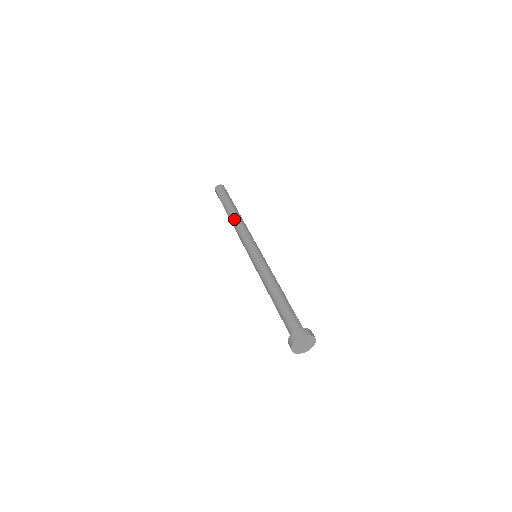
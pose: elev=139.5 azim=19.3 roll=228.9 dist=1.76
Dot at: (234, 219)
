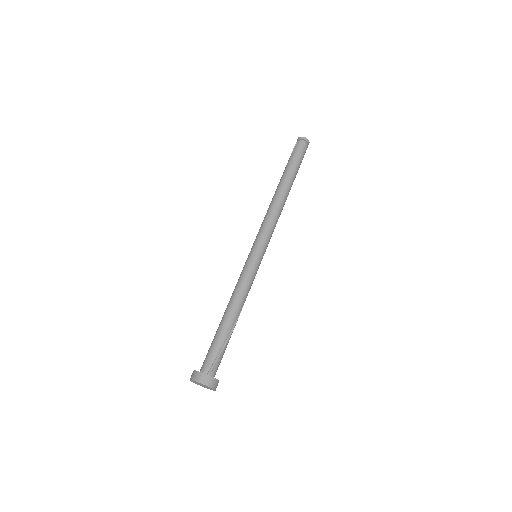
Dot at: (274, 196)
